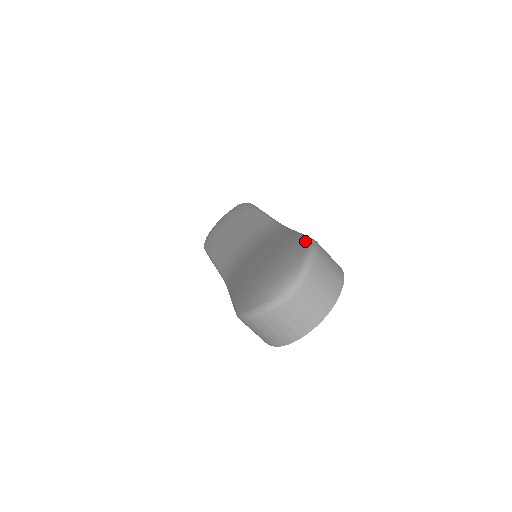
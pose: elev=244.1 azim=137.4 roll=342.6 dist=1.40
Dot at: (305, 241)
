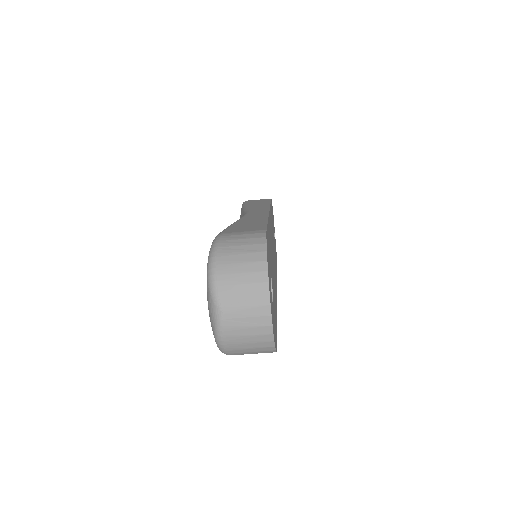
Dot at: occluded
